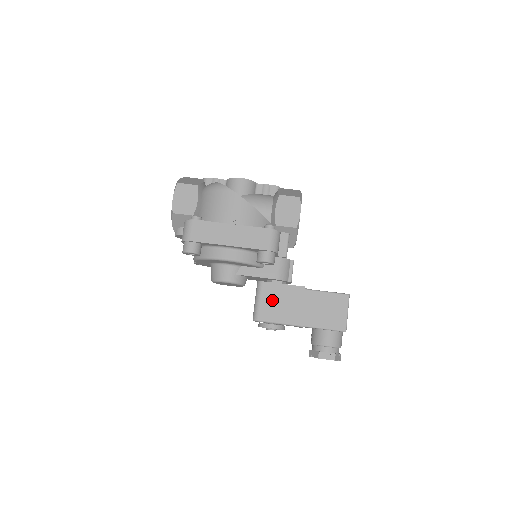
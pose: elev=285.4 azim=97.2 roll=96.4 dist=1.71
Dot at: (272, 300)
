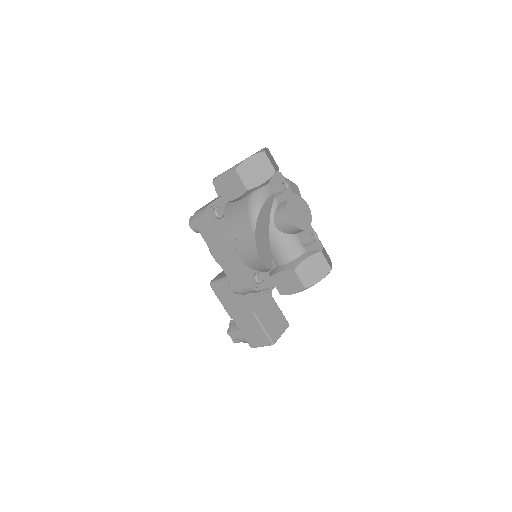
Dot at: (228, 292)
